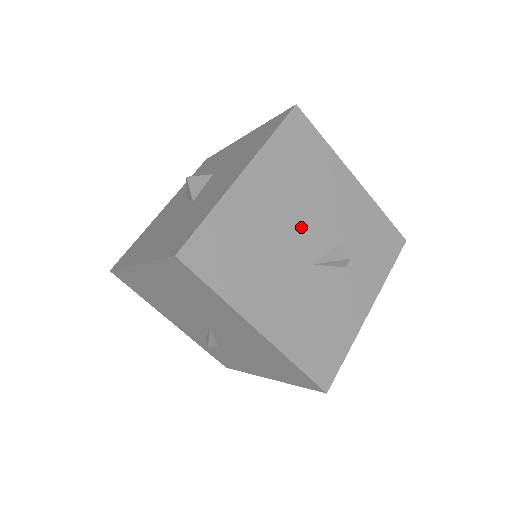
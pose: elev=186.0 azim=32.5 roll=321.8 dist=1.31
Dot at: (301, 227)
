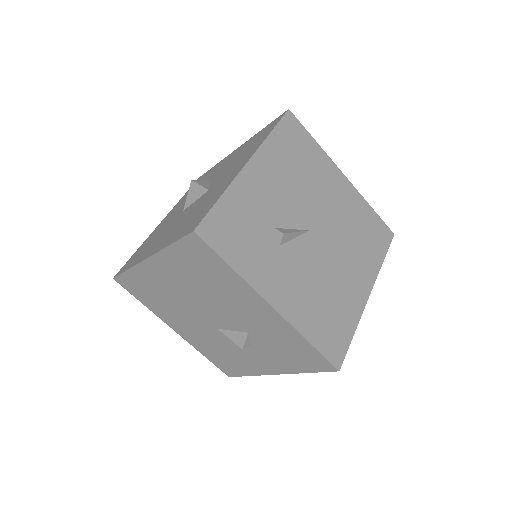
Dot at: (205, 307)
